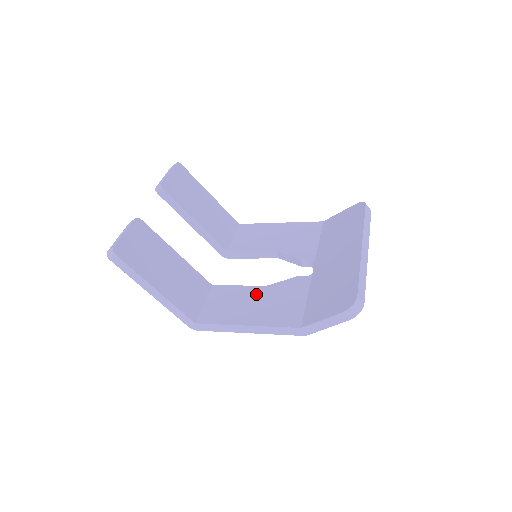
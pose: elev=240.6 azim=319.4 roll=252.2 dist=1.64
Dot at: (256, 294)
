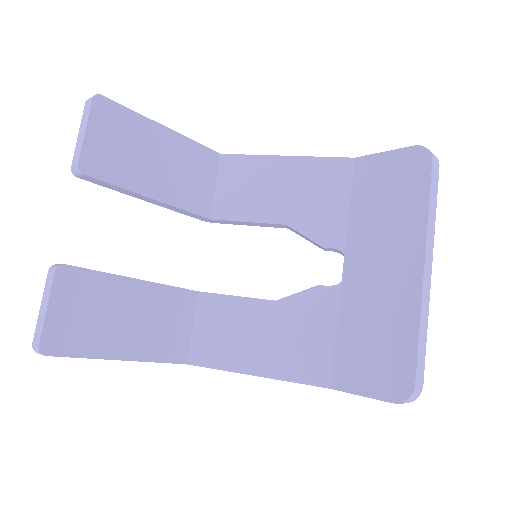
Dot at: (262, 317)
